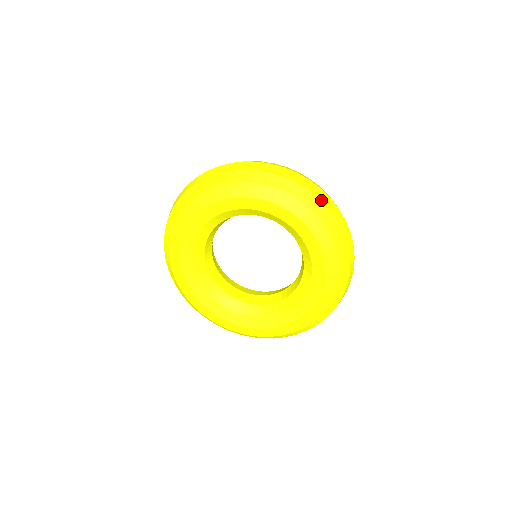
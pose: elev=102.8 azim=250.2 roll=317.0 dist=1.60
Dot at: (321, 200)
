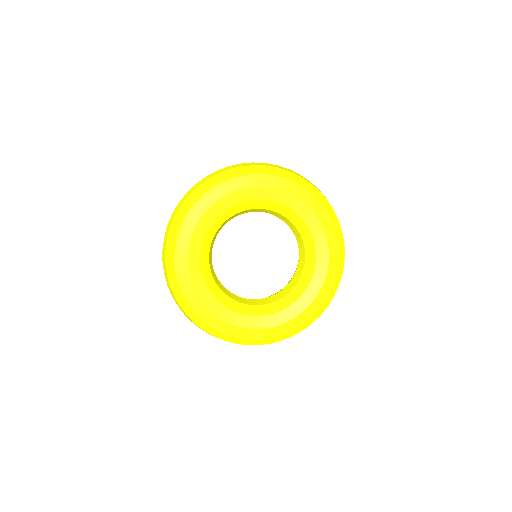
Dot at: (247, 166)
